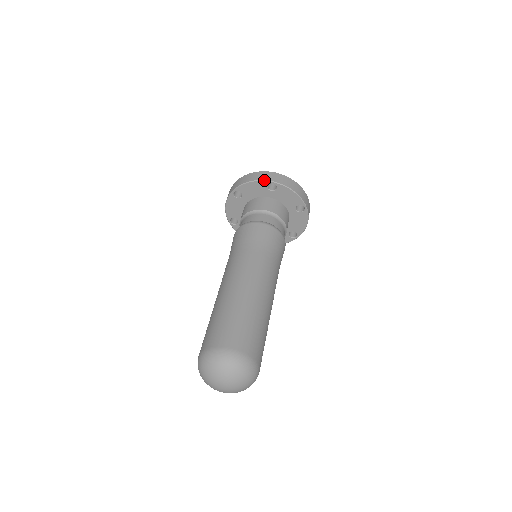
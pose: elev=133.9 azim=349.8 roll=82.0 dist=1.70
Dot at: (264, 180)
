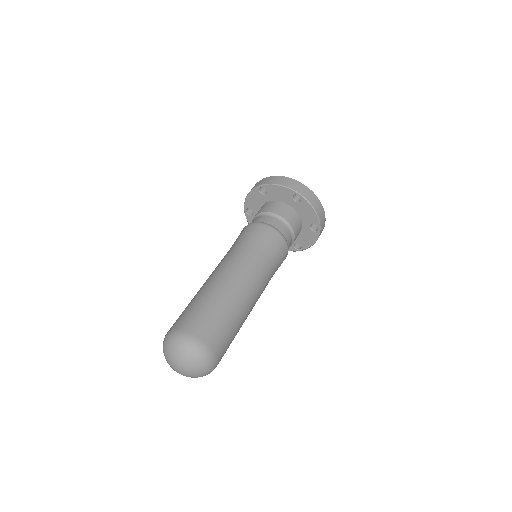
Dot at: (292, 189)
